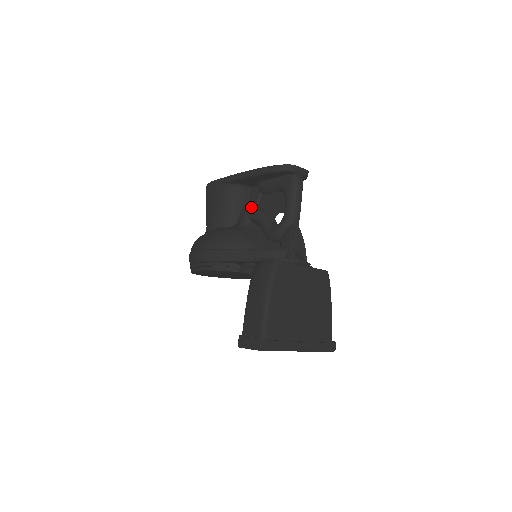
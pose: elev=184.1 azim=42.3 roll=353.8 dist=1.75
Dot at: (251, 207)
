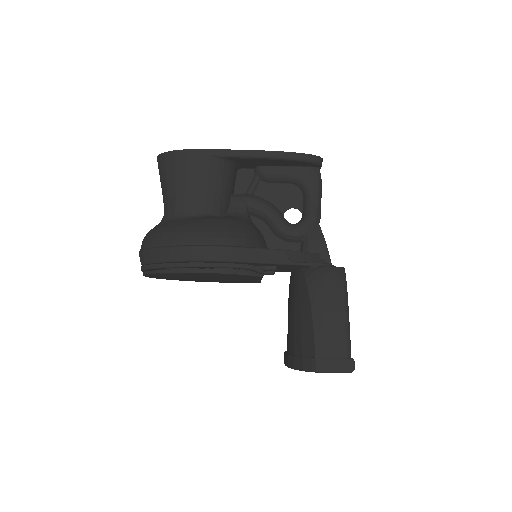
Dot at: (249, 195)
